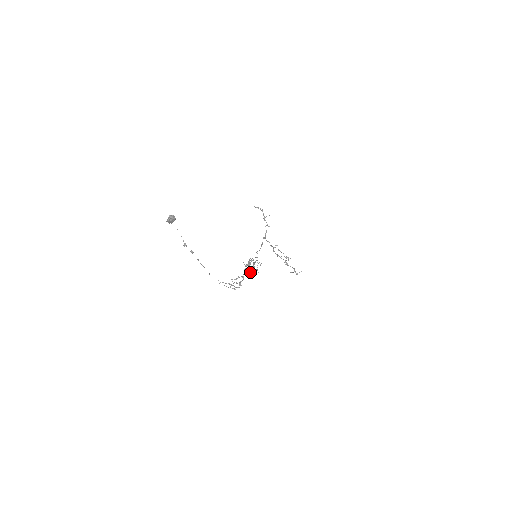
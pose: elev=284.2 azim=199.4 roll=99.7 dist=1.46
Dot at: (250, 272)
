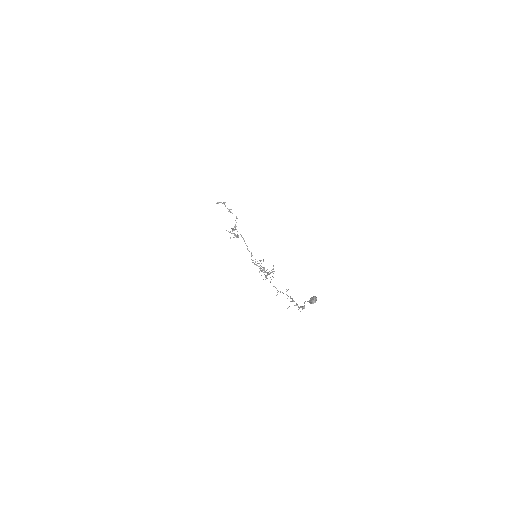
Dot at: (265, 275)
